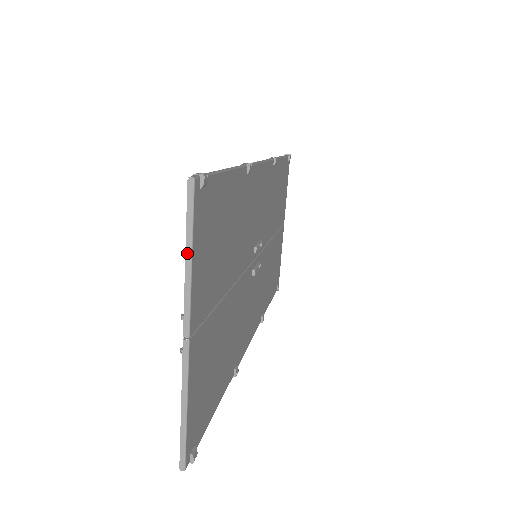
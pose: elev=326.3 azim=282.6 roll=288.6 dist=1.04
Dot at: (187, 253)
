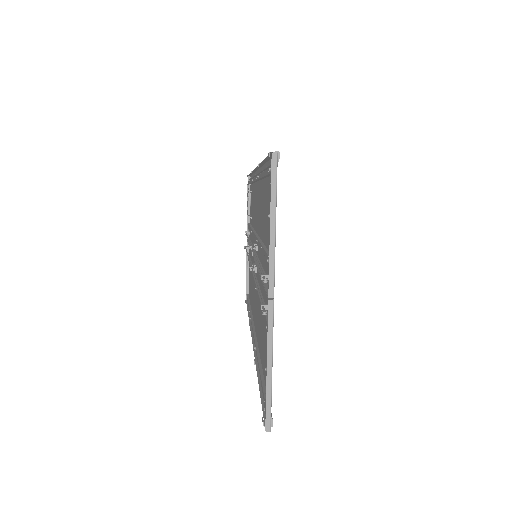
Dot at: (272, 219)
